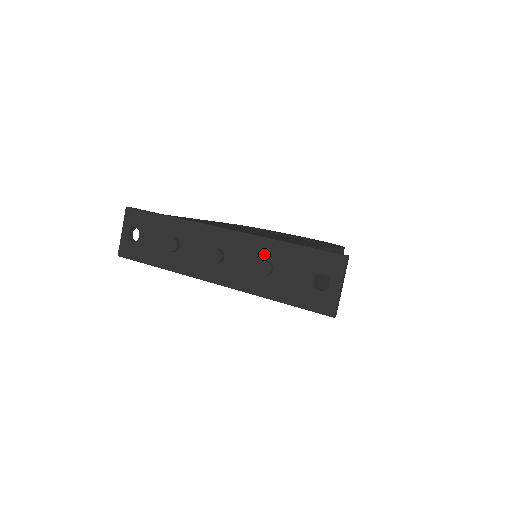
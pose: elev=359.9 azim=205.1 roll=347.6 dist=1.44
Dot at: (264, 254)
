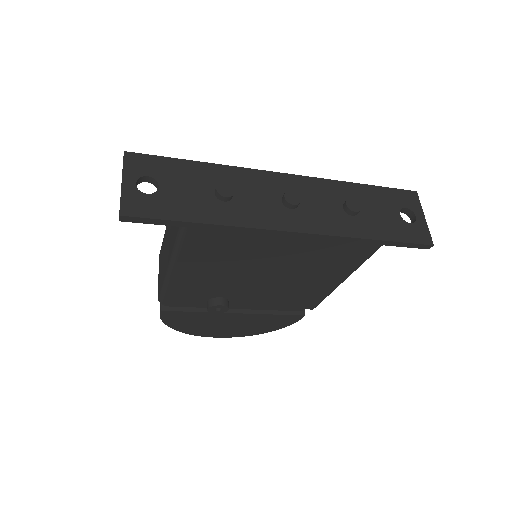
Dot at: (343, 195)
